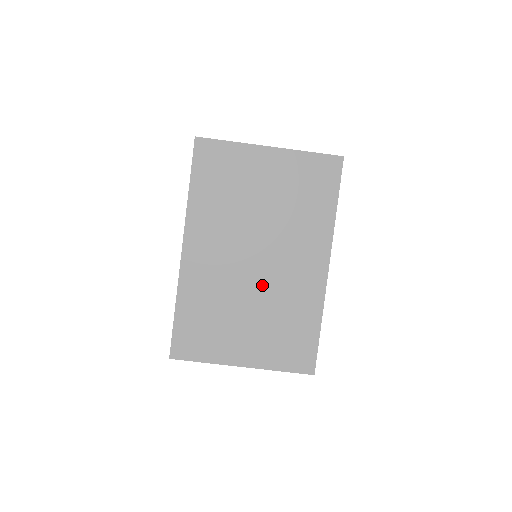
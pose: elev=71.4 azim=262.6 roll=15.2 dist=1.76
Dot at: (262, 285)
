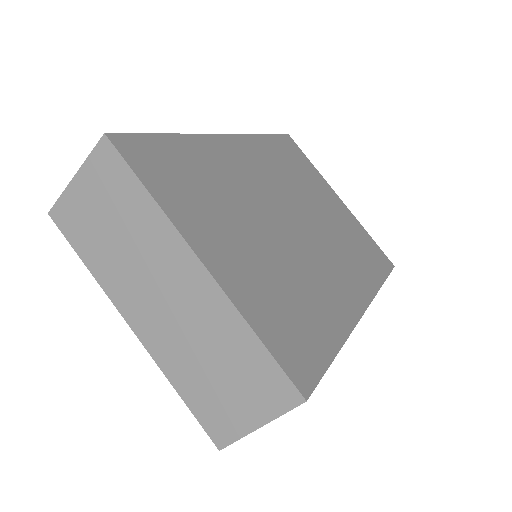
Dot at: (288, 240)
